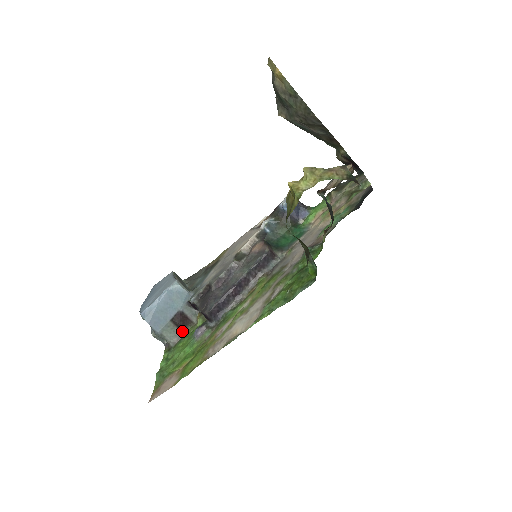
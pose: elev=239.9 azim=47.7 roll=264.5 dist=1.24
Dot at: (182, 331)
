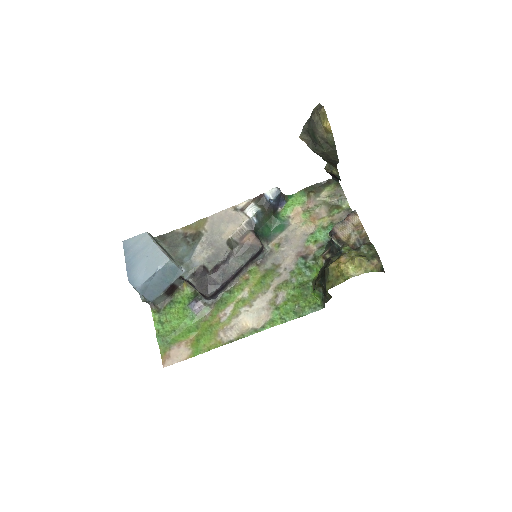
Dot at: (170, 296)
